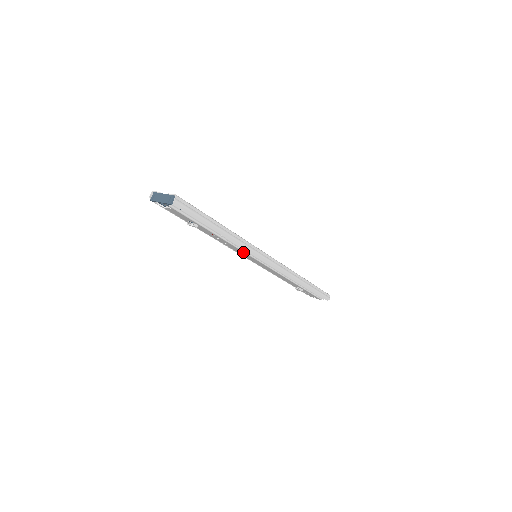
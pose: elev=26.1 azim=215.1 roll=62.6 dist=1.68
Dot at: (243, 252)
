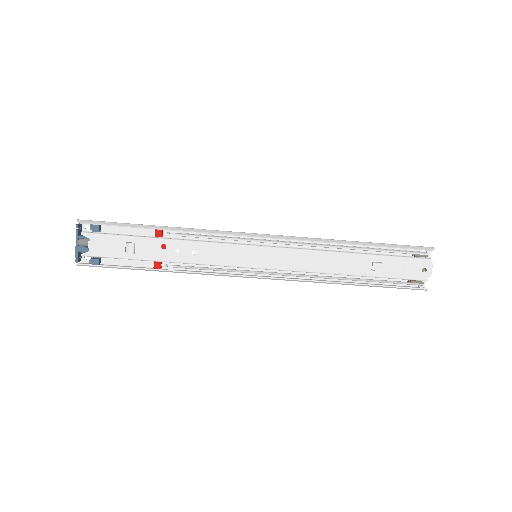
Dot at: (221, 246)
